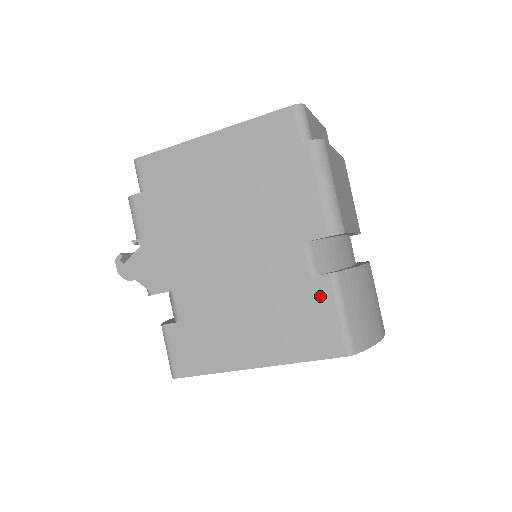
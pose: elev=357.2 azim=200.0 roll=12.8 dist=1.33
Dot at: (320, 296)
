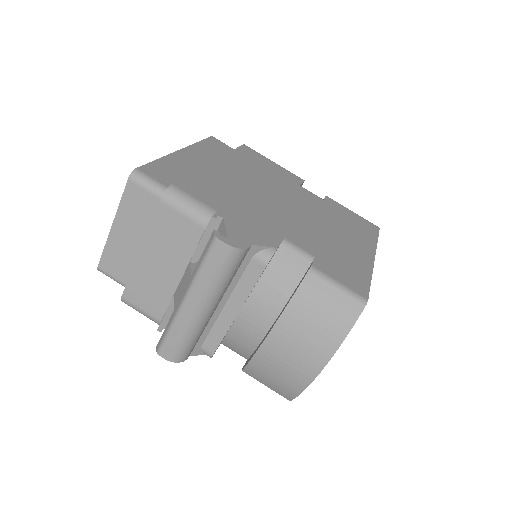
Dot at: (338, 207)
